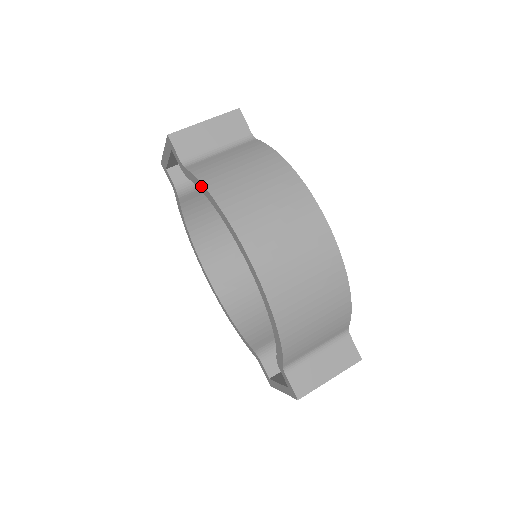
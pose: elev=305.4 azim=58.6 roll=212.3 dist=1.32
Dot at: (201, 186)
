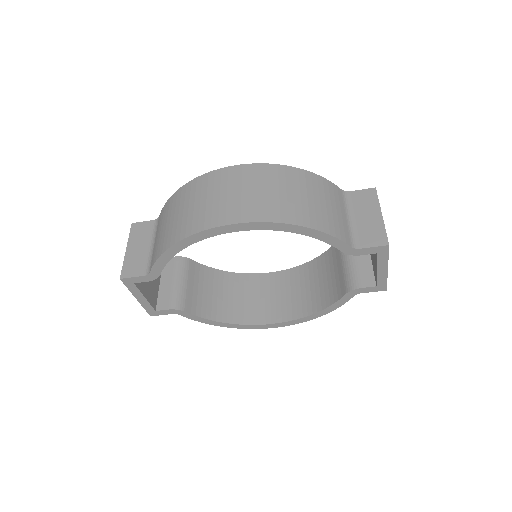
Dot at: (165, 256)
